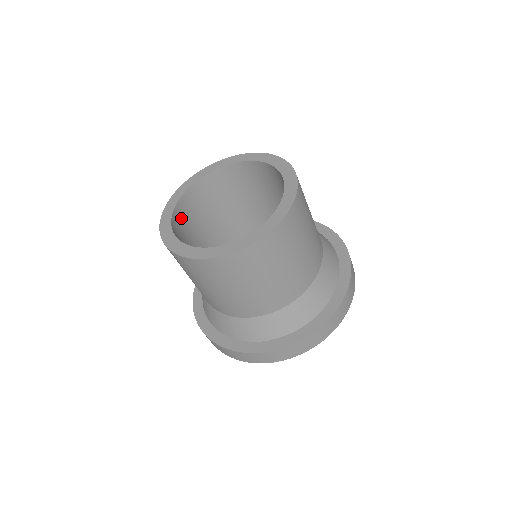
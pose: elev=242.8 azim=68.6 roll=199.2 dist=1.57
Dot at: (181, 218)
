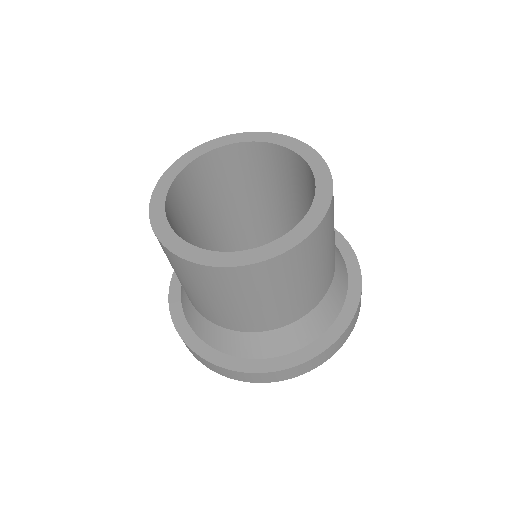
Dot at: (176, 197)
